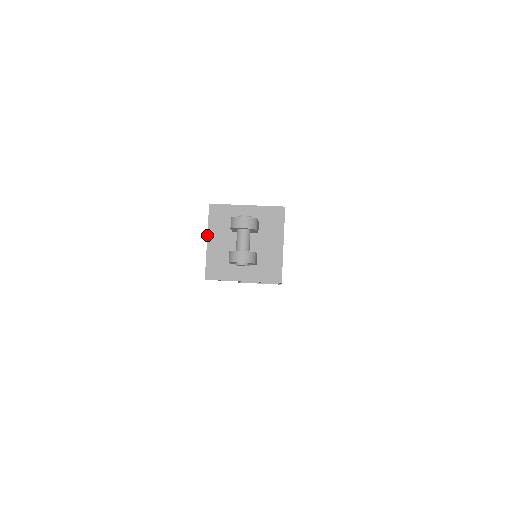
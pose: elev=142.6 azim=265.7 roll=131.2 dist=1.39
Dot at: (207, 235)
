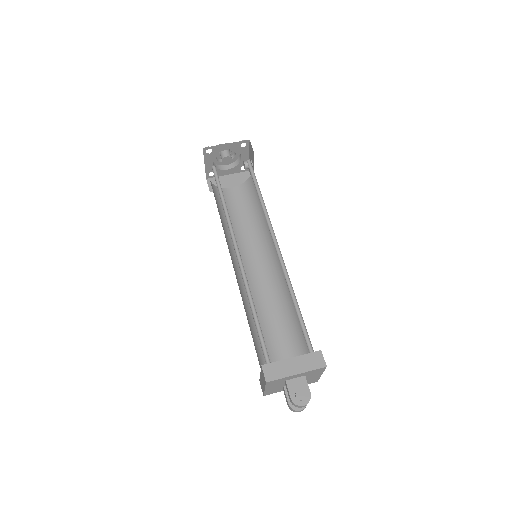
Dot at: (265, 389)
